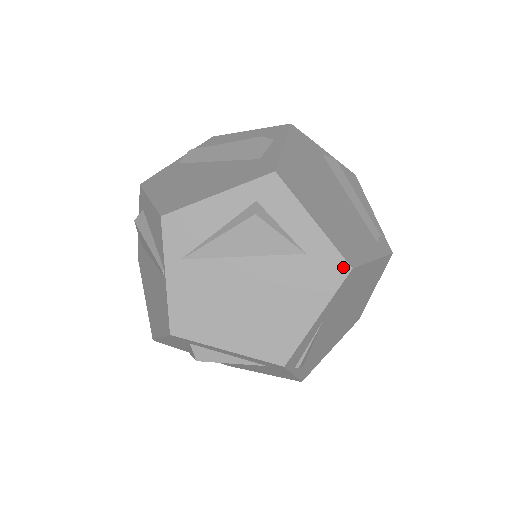
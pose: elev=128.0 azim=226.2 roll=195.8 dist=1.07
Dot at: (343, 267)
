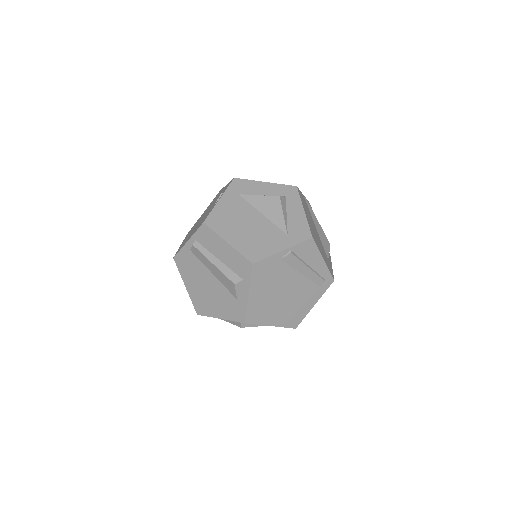
Dot at: occluded
